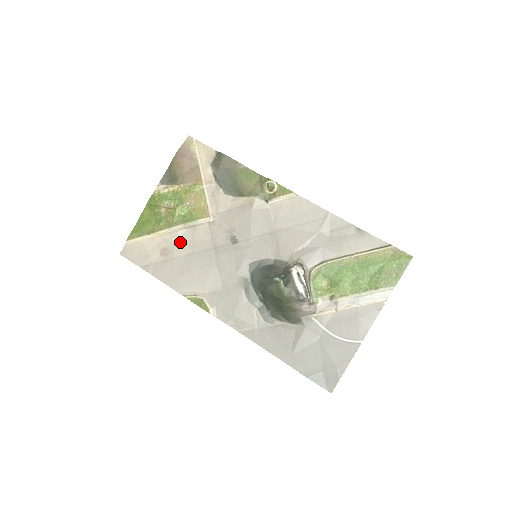
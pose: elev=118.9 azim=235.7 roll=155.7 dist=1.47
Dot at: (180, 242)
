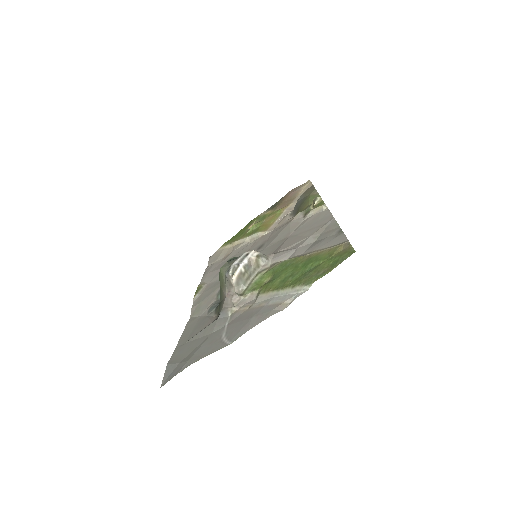
Dot at: (237, 249)
